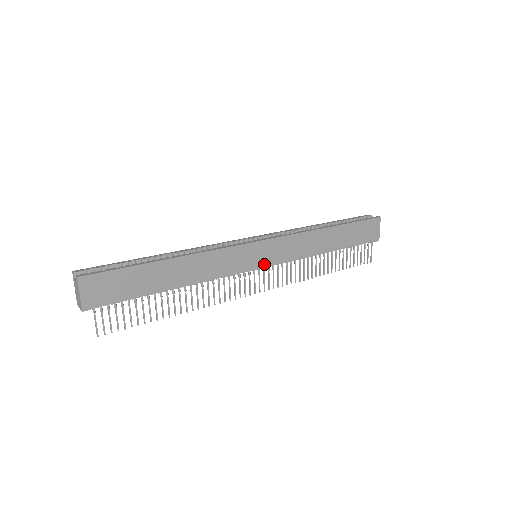
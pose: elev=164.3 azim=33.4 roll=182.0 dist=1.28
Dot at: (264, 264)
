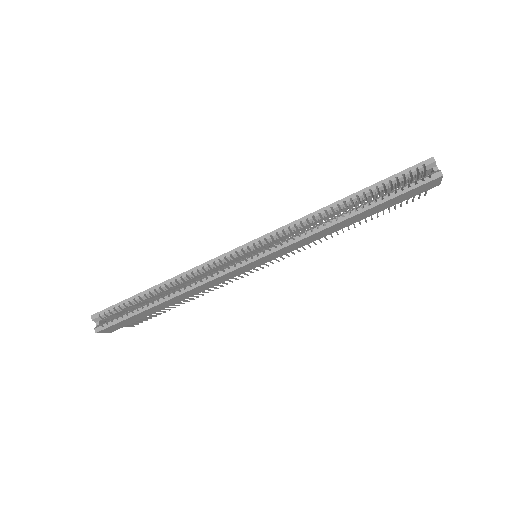
Dot at: (266, 262)
